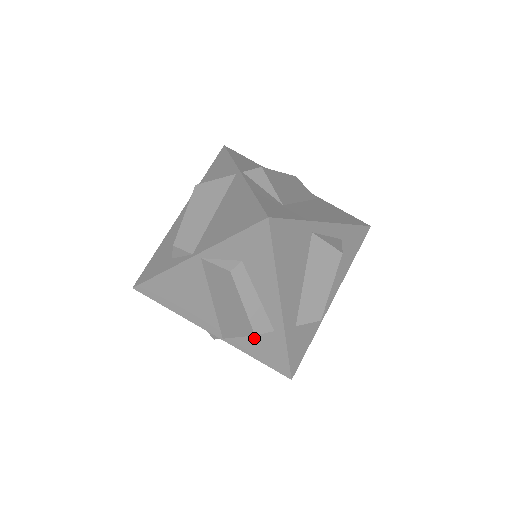
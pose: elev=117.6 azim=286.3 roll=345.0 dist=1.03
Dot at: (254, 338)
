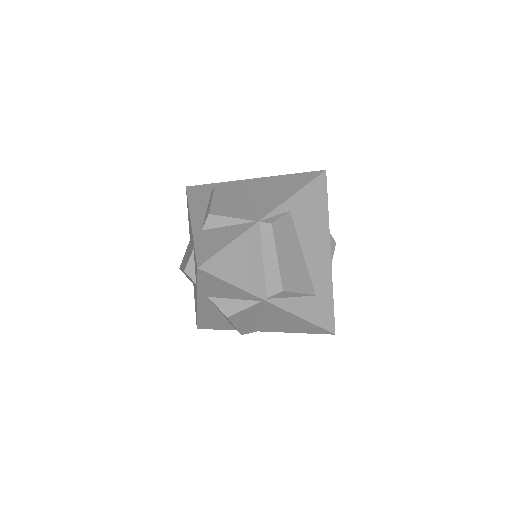
Dot at: occluded
